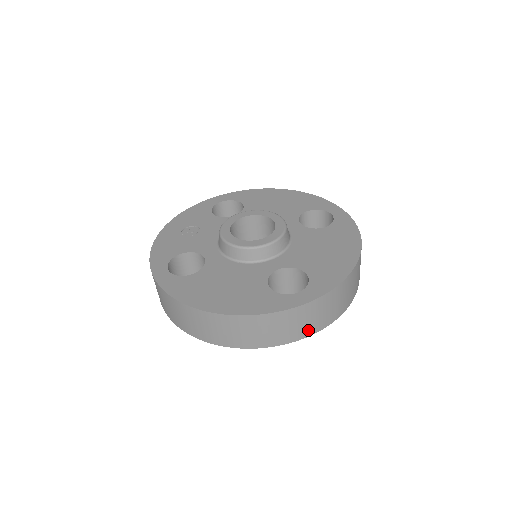
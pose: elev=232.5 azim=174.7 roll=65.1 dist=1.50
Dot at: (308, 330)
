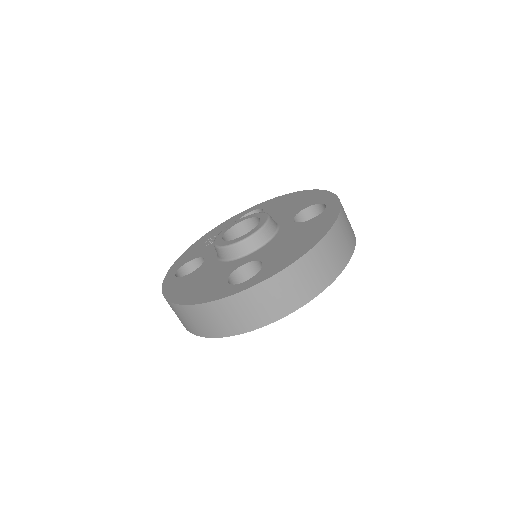
Dot at: (261, 319)
